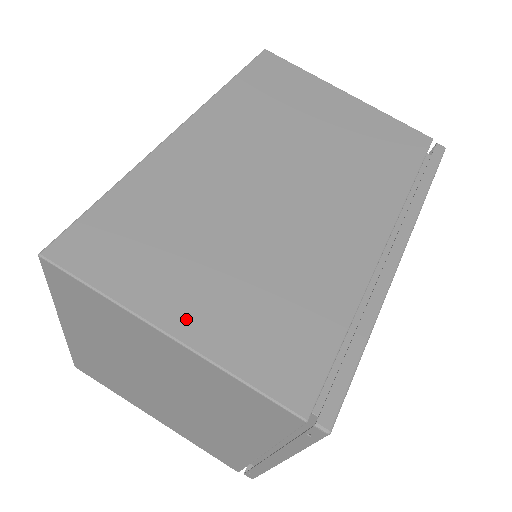
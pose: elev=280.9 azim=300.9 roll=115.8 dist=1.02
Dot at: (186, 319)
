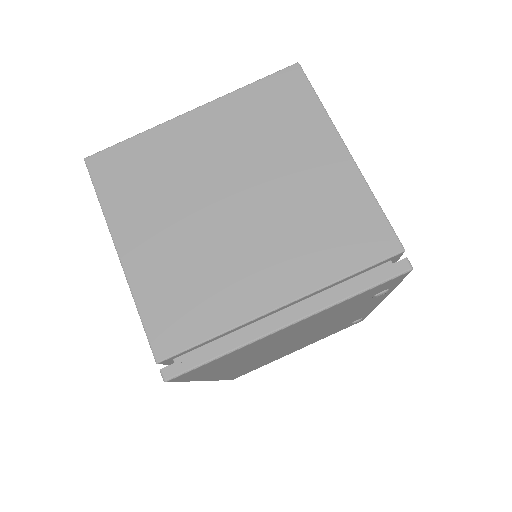
Dot at: occluded
